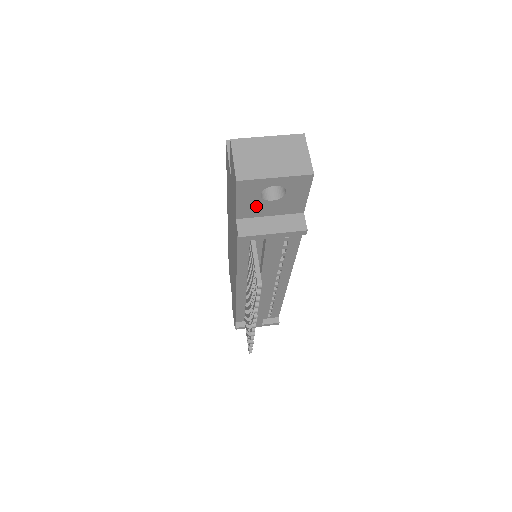
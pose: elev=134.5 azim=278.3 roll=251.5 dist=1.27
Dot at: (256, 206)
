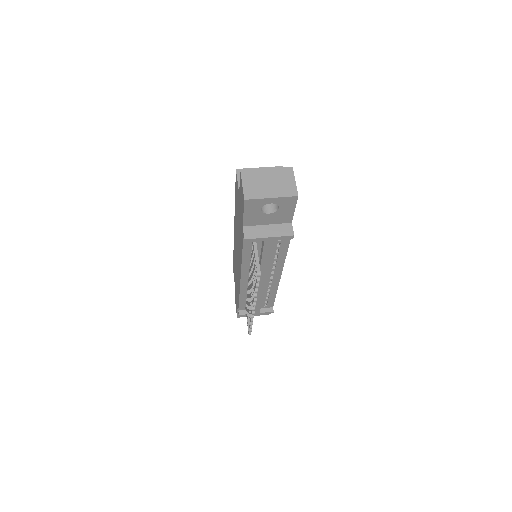
Dot at: (257, 217)
